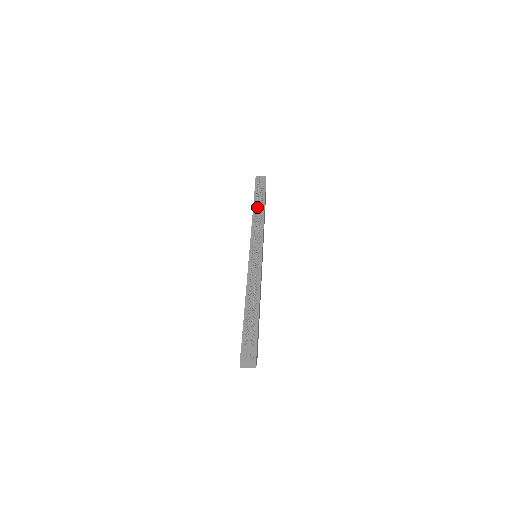
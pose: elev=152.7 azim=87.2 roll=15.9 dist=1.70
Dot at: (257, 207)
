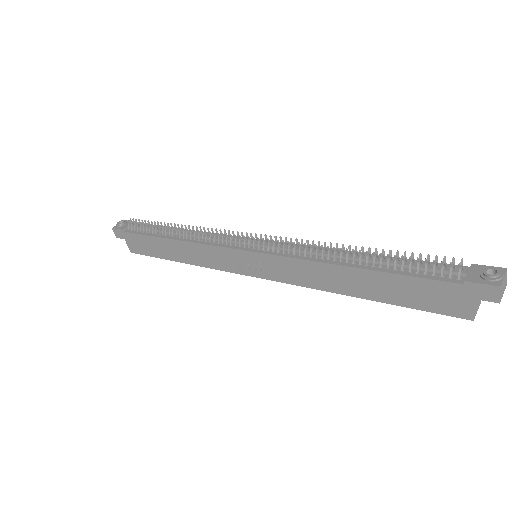
Dot at: (175, 227)
